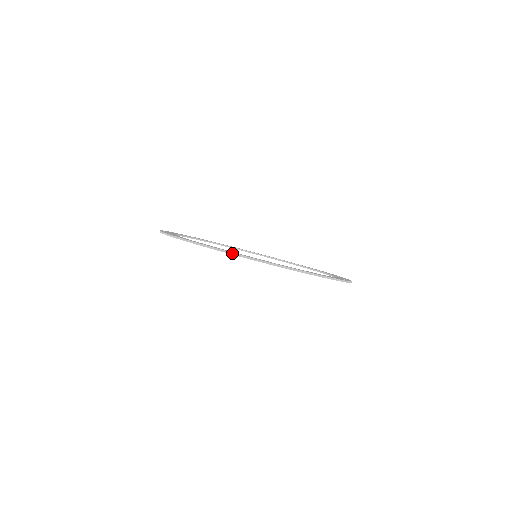
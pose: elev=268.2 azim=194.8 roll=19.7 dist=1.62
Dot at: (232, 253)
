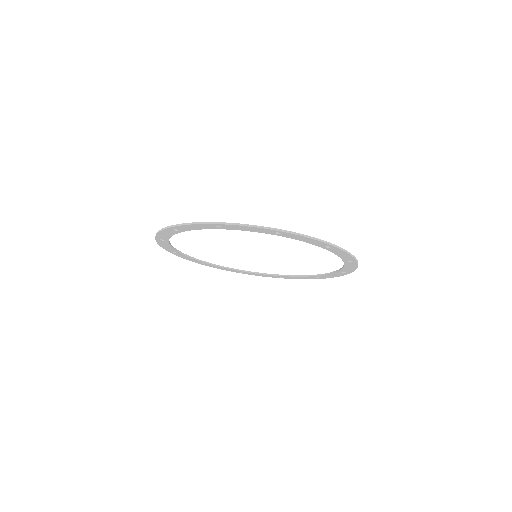
Dot at: (179, 224)
